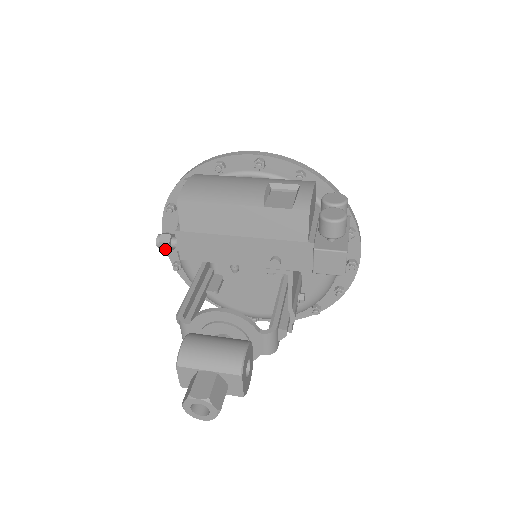
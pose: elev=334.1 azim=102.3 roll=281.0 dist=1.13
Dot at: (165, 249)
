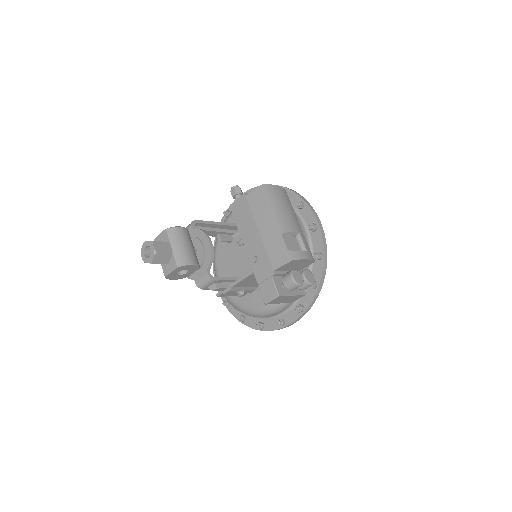
Dot at: (232, 194)
